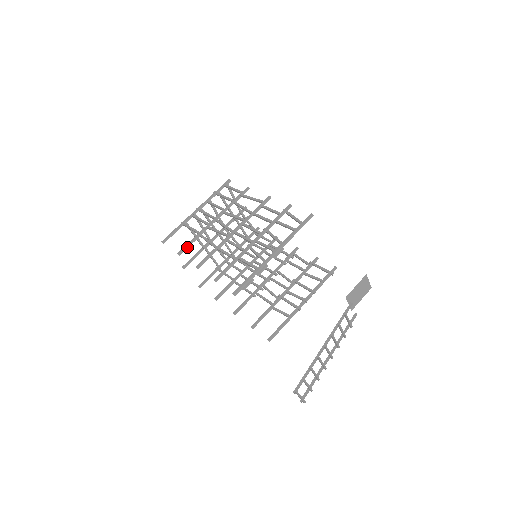
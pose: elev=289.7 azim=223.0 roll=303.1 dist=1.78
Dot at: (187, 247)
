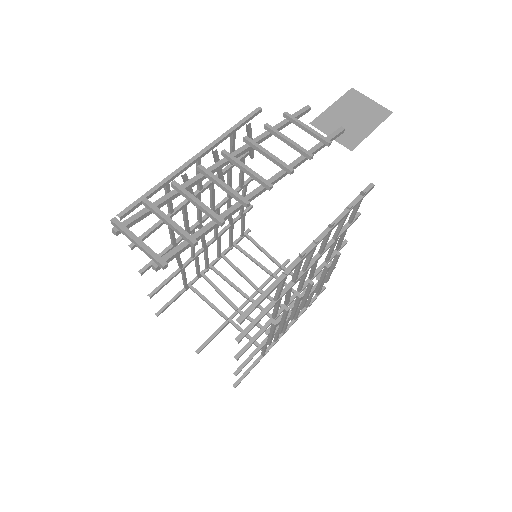
Dot at: (162, 285)
